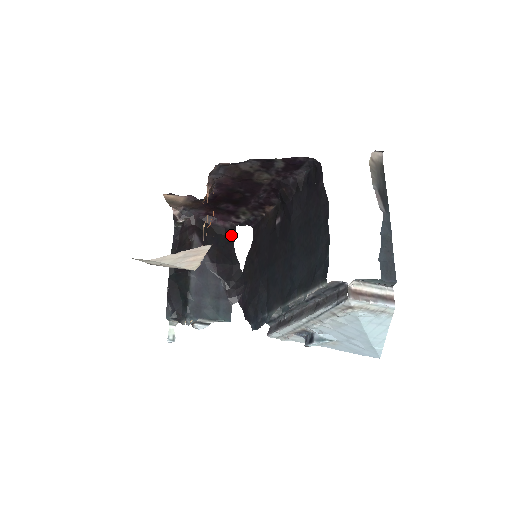
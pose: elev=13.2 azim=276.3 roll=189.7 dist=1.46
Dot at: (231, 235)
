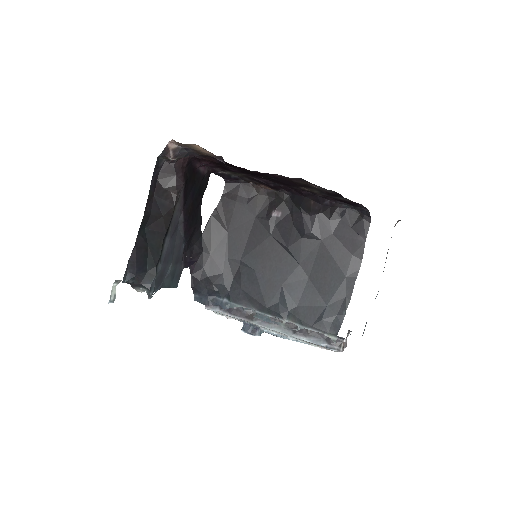
Dot at: (204, 184)
